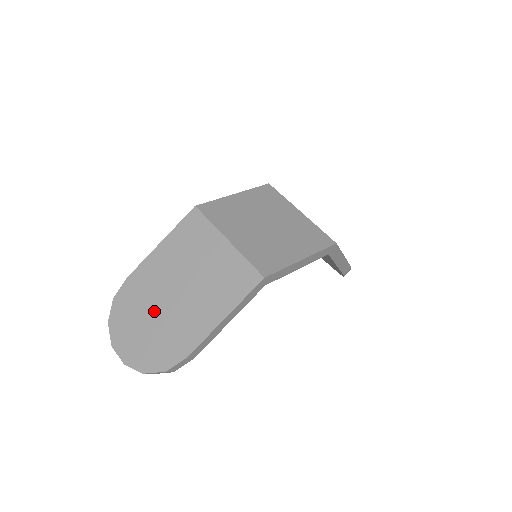
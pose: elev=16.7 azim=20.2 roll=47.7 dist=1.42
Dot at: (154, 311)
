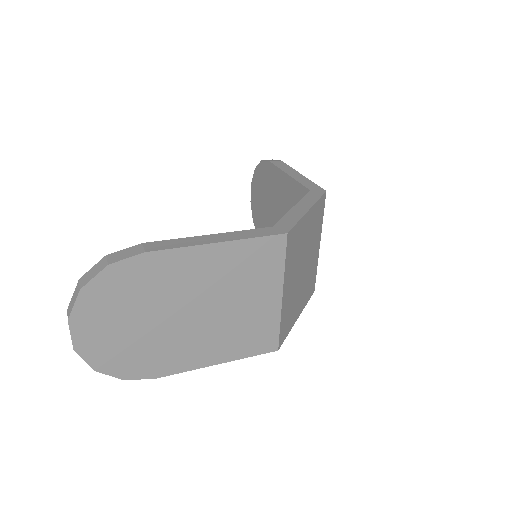
Dot at: (154, 315)
